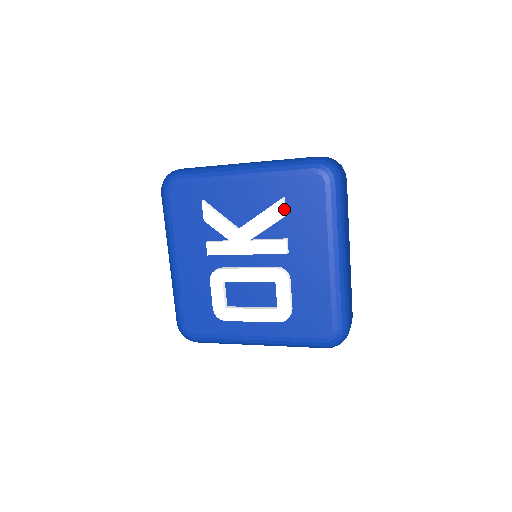
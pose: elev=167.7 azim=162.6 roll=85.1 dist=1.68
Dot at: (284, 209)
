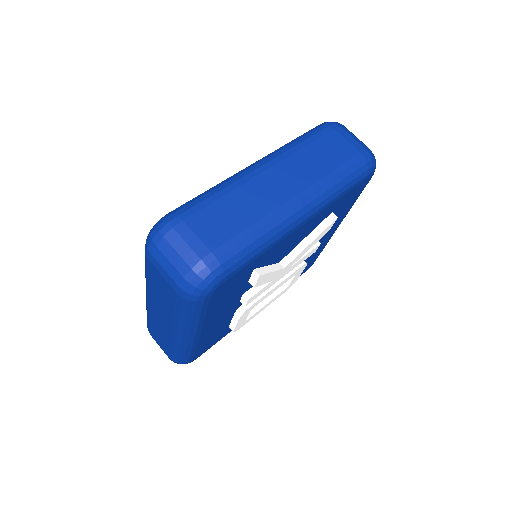
Dot at: occluded
